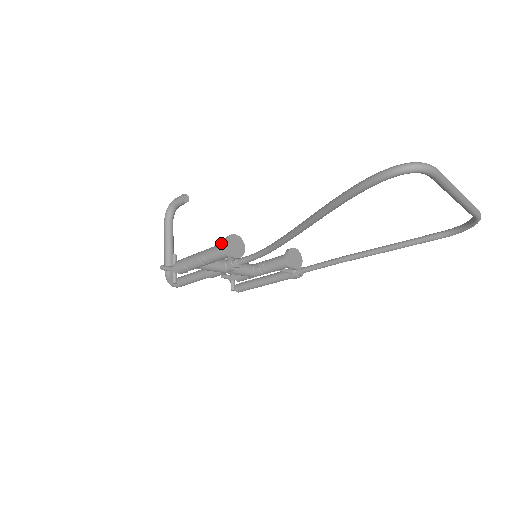
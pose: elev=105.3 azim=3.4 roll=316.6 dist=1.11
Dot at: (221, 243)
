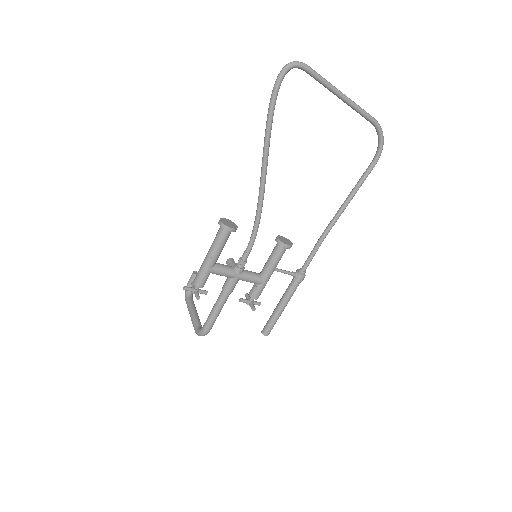
Dot at: (219, 231)
